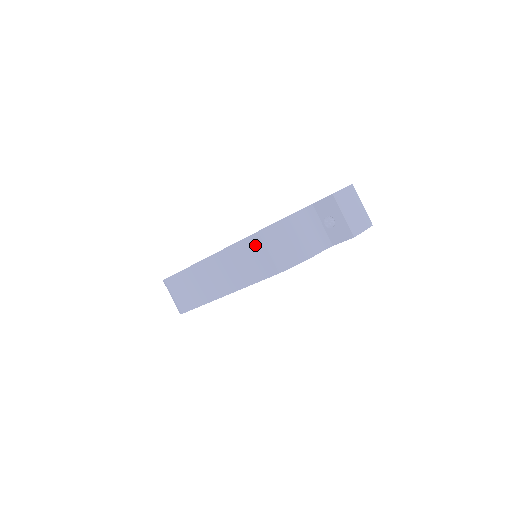
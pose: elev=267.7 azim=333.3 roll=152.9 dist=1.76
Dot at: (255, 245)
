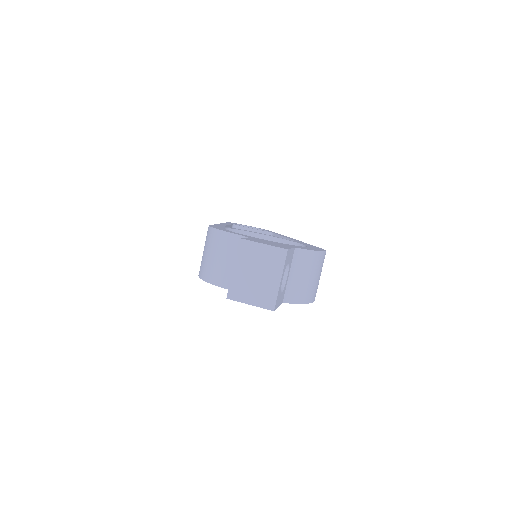
Dot at: occluded
